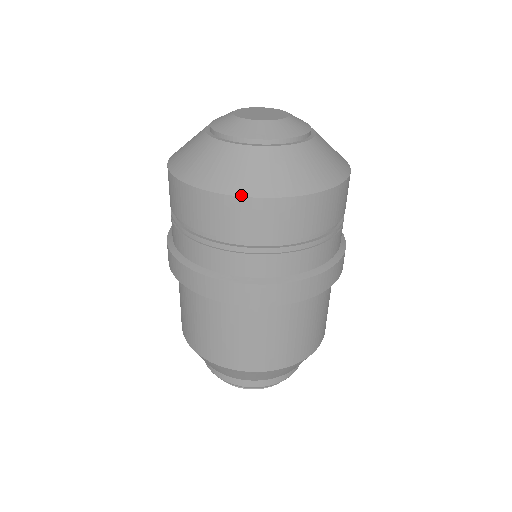
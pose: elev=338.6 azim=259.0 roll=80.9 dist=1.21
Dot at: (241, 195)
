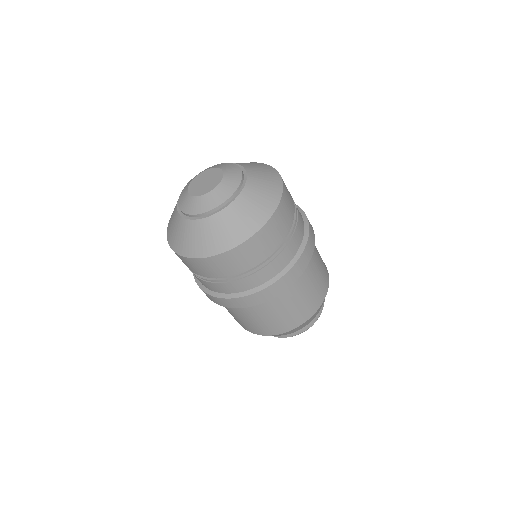
Dot at: (176, 252)
